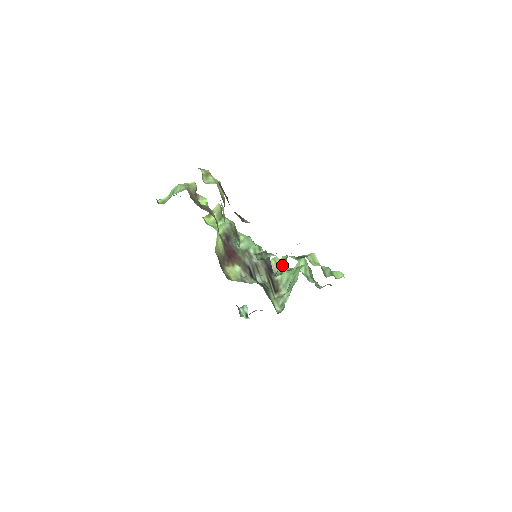
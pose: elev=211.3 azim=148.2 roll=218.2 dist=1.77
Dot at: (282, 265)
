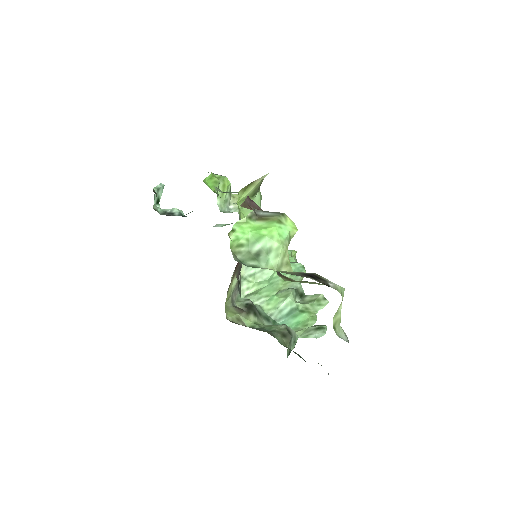
Dot at: (284, 311)
